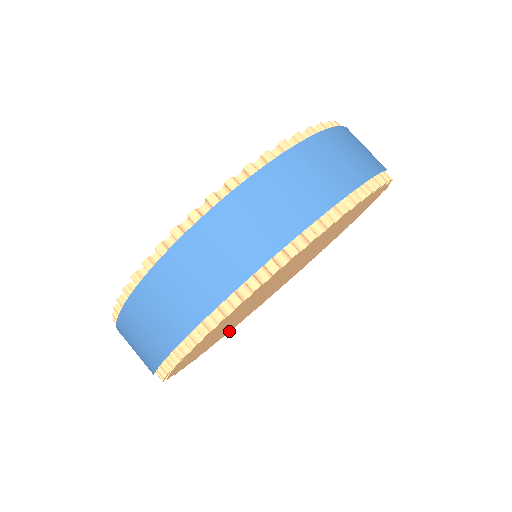
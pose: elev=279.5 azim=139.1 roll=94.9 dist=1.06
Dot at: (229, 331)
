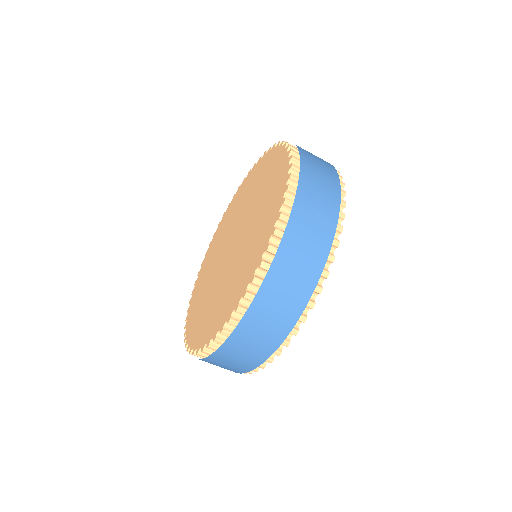
Dot at: occluded
